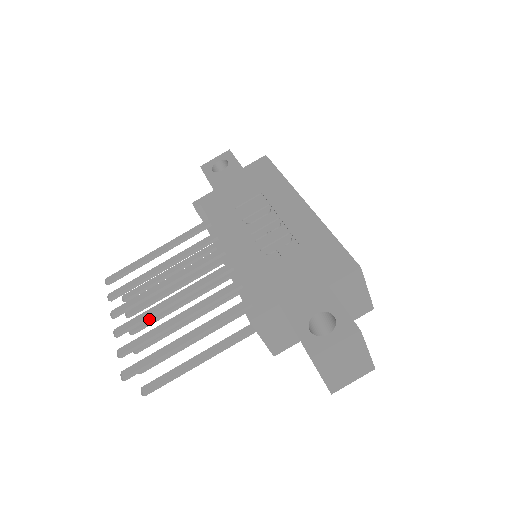
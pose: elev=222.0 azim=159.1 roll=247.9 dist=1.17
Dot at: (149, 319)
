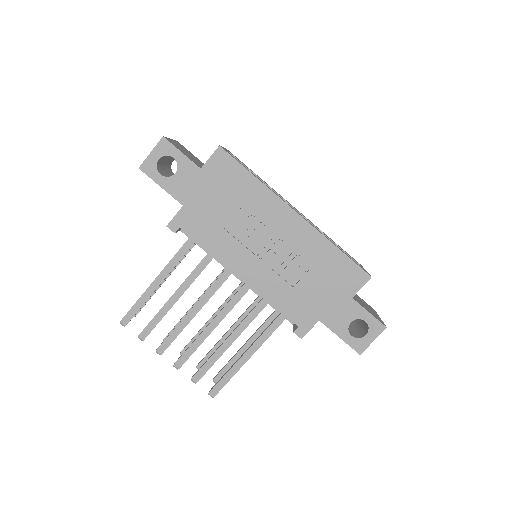
Dot at: occluded
